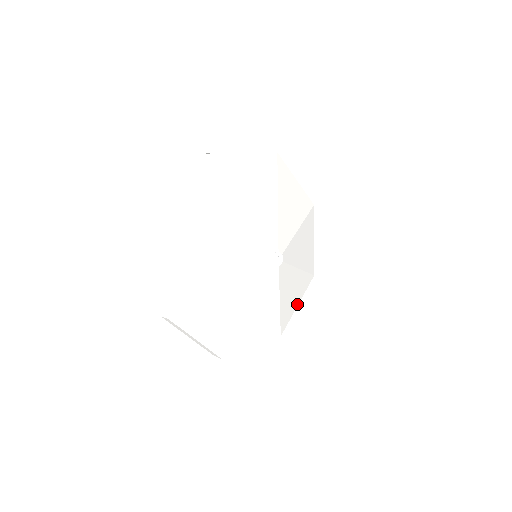
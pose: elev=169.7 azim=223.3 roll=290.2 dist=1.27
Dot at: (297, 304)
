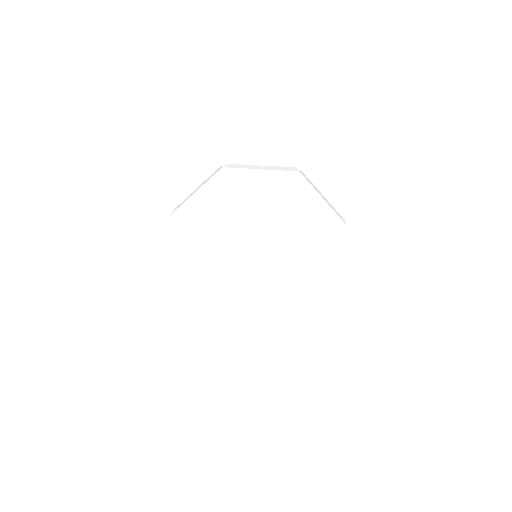
Dot at: (253, 322)
